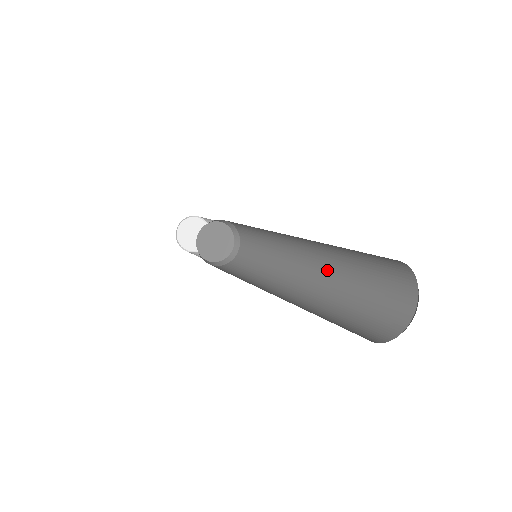
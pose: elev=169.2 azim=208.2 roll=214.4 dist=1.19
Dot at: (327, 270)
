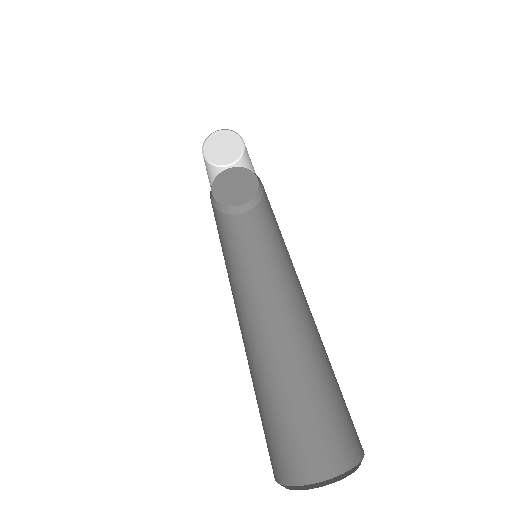
Dot at: occluded
